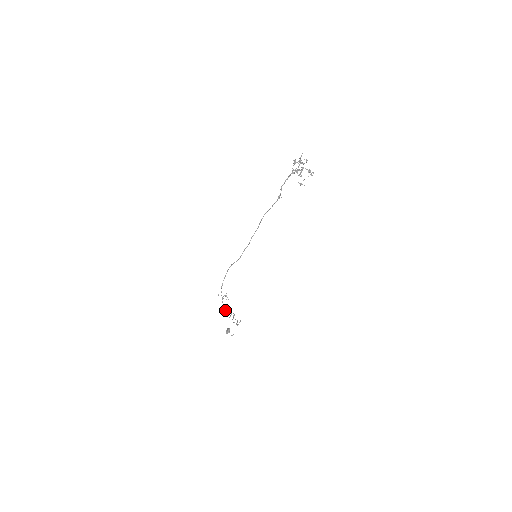
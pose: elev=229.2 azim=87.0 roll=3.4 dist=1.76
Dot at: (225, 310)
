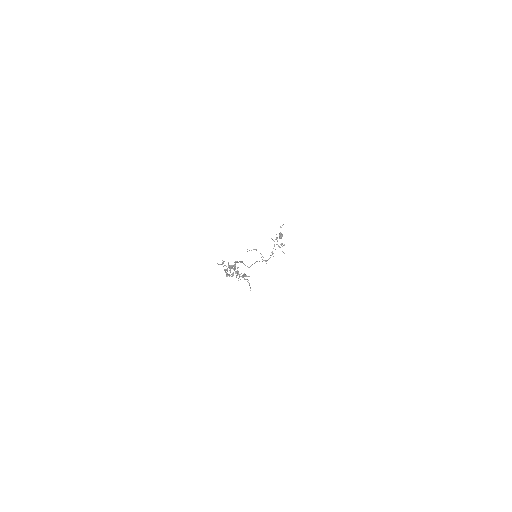
Dot at: occluded
